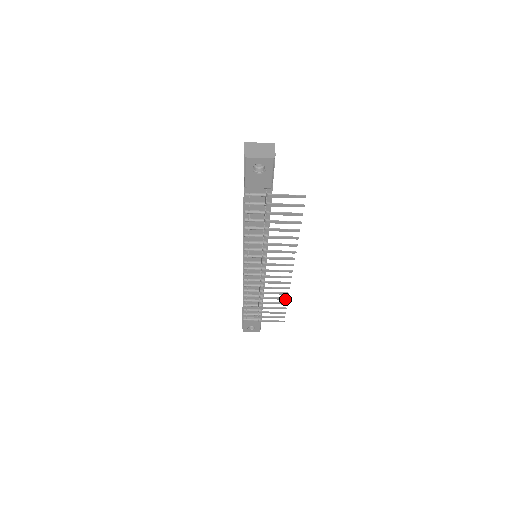
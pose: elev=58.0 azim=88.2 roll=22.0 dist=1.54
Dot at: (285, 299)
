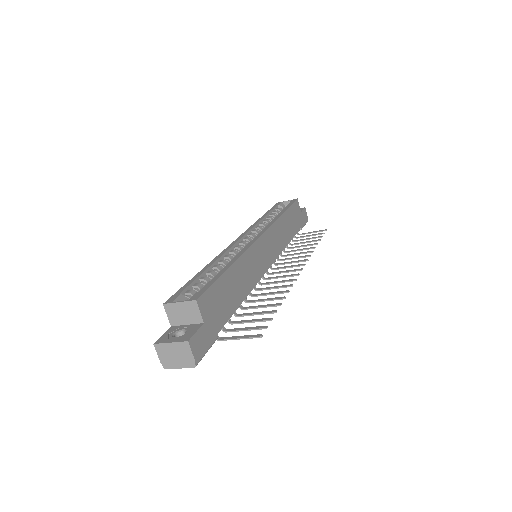
Dot at: (312, 248)
